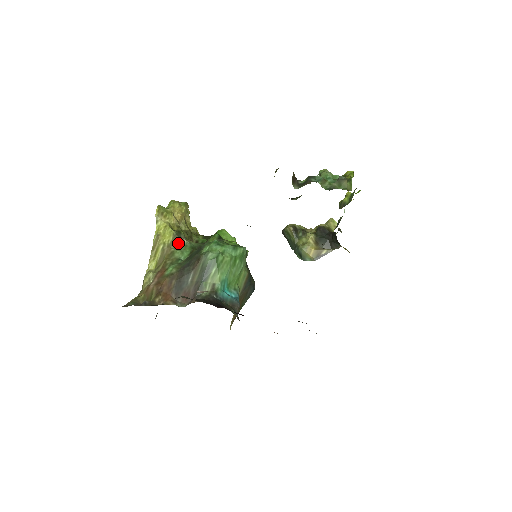
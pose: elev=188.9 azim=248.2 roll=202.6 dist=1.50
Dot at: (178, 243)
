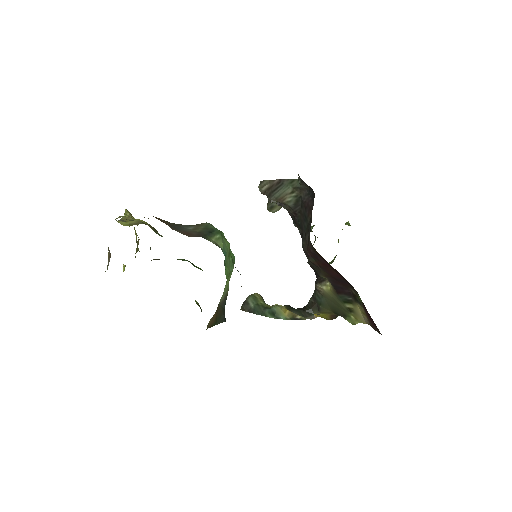
Dot at: (154, 230)
